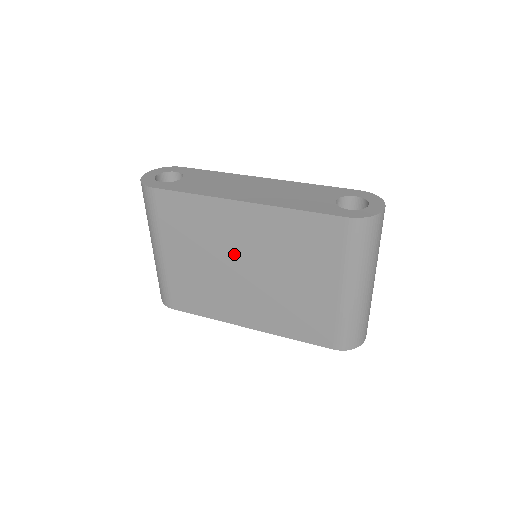
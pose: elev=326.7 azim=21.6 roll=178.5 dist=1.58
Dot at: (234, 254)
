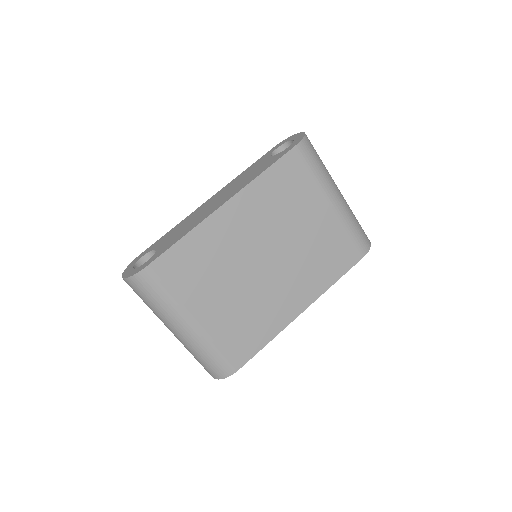
Dot at: (249, 256)
